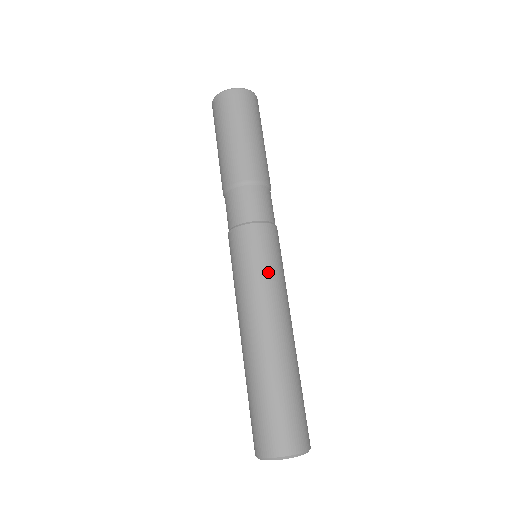
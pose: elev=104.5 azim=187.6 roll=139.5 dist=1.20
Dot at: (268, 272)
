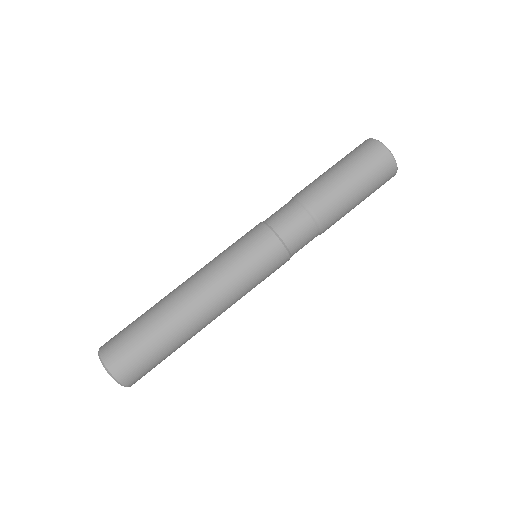
Dot at: (243, 272)
